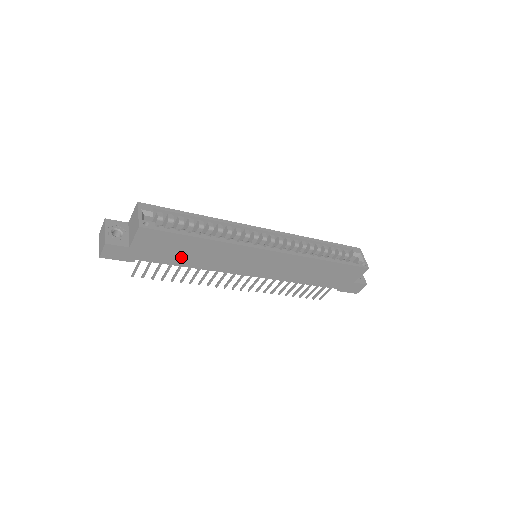
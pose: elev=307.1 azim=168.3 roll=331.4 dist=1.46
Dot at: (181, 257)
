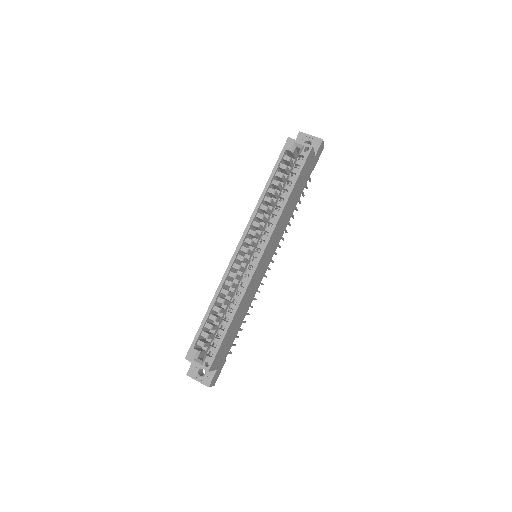
Dot at: (236, 329)
